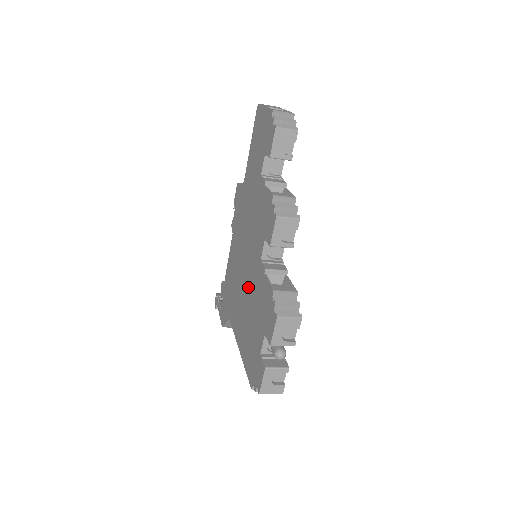
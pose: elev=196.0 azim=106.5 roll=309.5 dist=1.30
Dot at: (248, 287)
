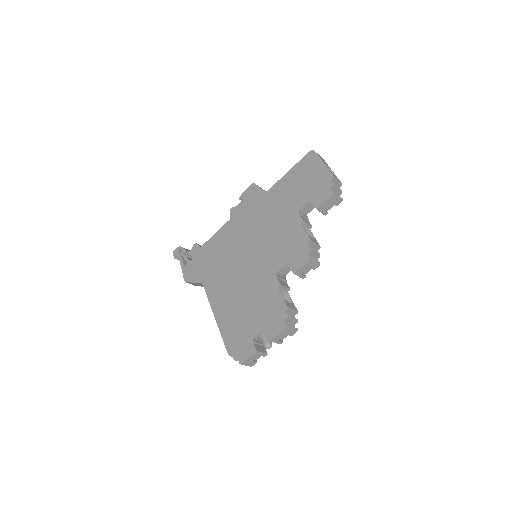
Dot at: (247, 280)
